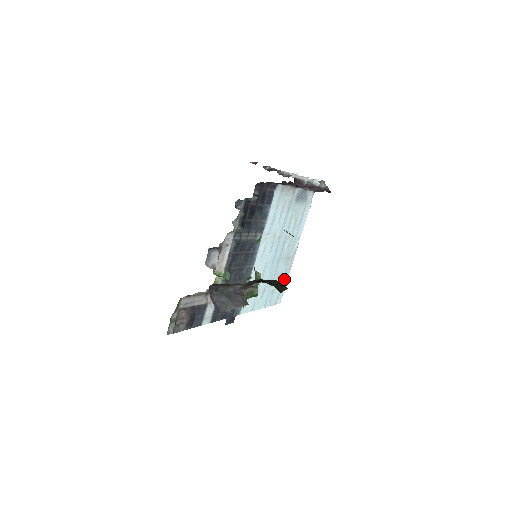
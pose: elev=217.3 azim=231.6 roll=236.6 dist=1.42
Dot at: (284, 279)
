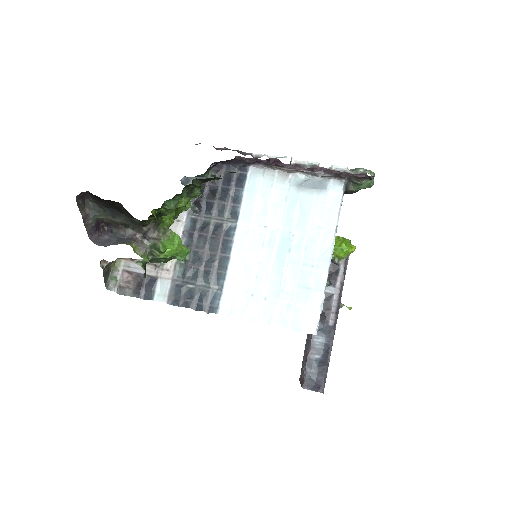
Dot at: (312, 296)
